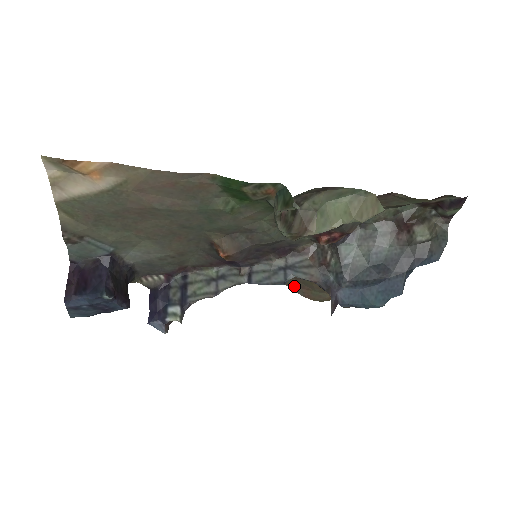
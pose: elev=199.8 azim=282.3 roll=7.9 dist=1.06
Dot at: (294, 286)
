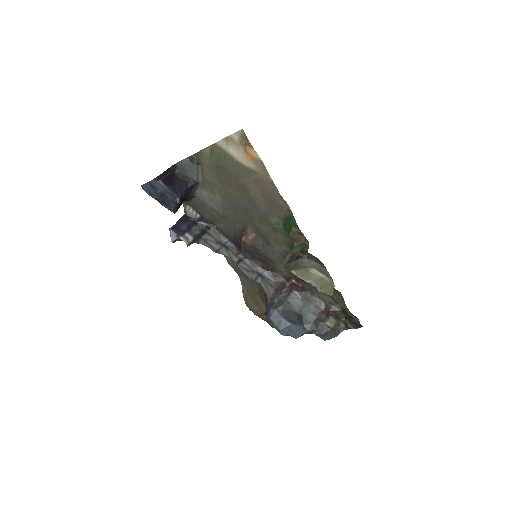
Dot at: (245, 287)
